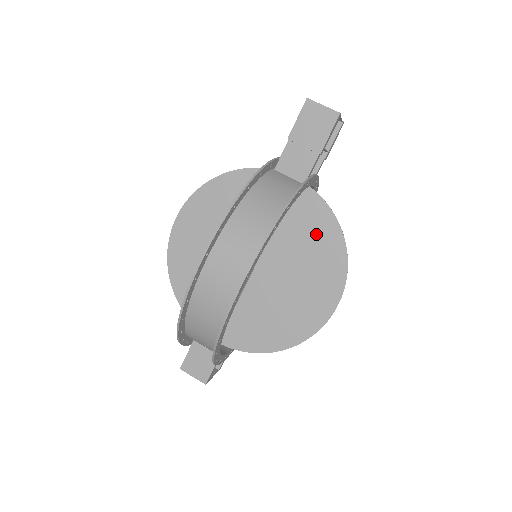
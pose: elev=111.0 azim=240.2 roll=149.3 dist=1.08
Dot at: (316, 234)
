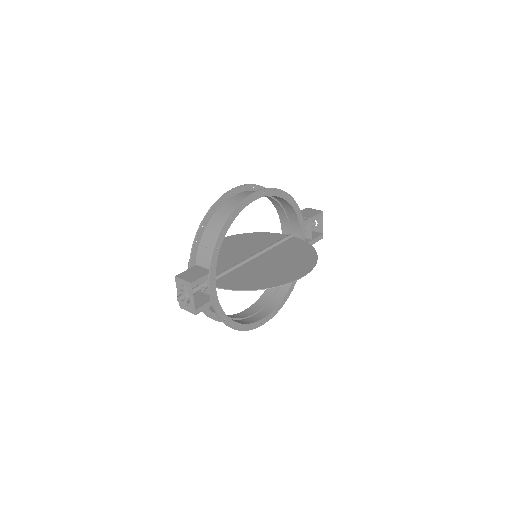
Dot at: (299, 251)
